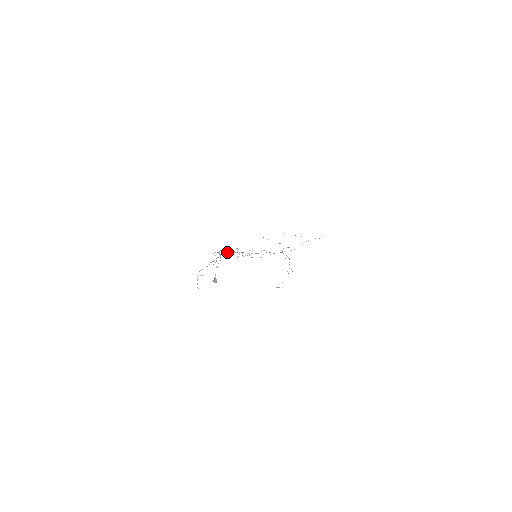
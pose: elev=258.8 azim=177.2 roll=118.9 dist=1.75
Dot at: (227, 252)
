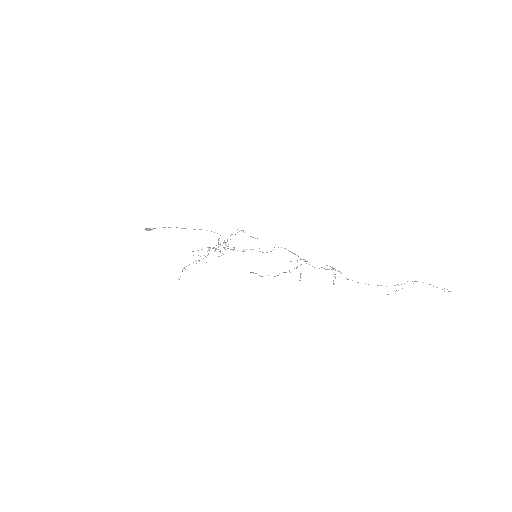
Dot at: occluded
